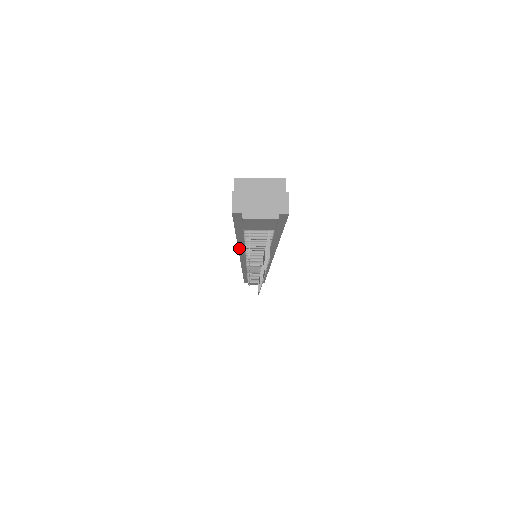
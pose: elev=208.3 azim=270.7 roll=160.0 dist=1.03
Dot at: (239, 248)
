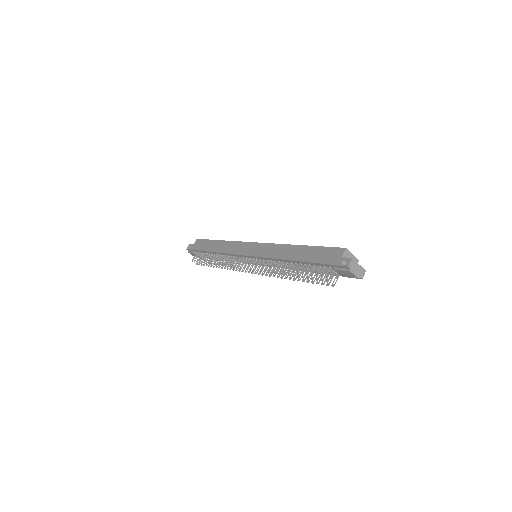
Dot at: (288, 260)
